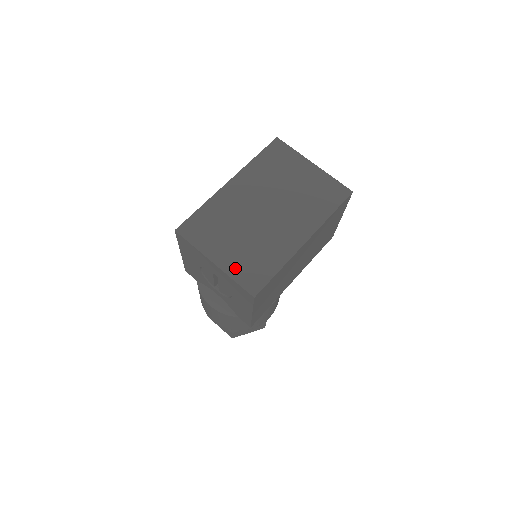
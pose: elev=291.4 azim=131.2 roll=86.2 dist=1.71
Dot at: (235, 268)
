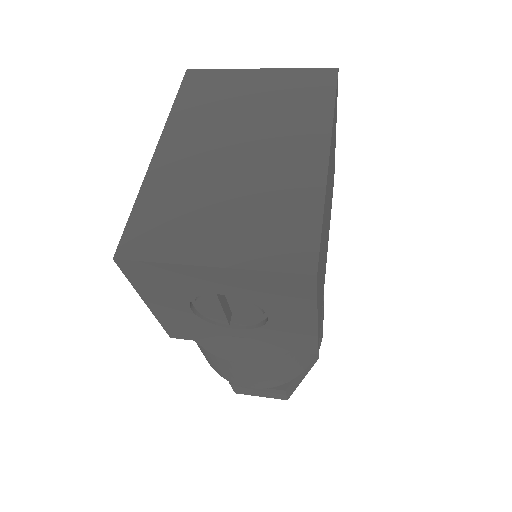
Dot at: (251, 252)
